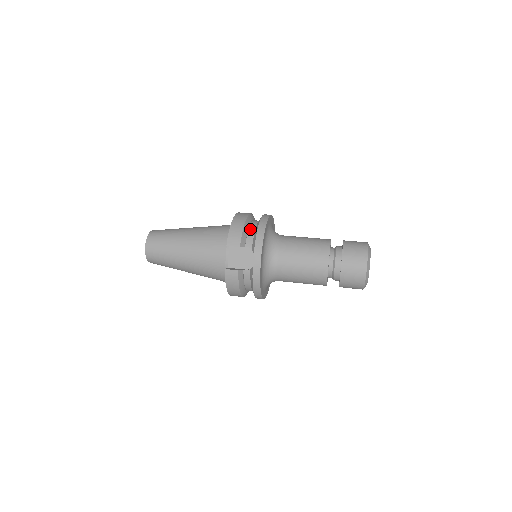
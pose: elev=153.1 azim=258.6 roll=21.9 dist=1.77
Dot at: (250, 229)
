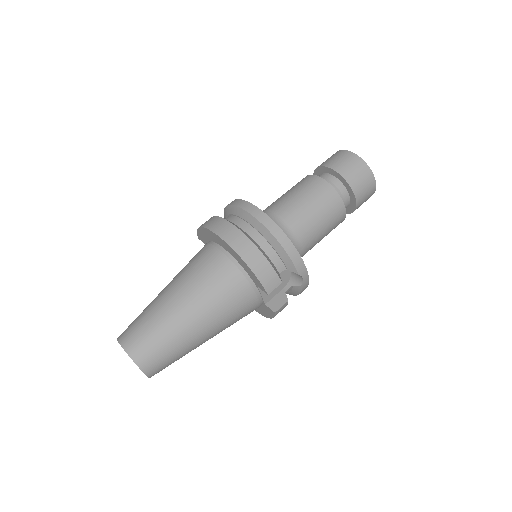
Dot at: (264, 250)
